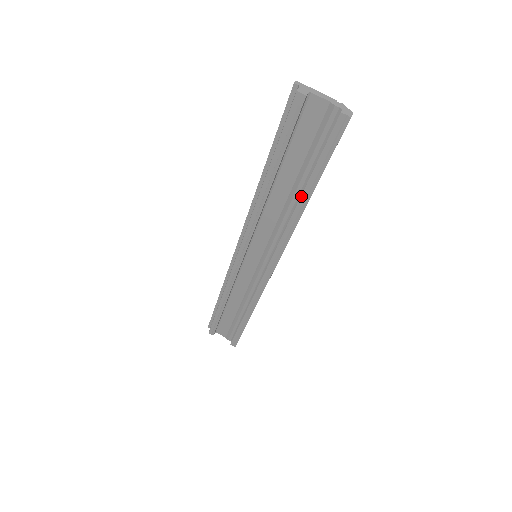
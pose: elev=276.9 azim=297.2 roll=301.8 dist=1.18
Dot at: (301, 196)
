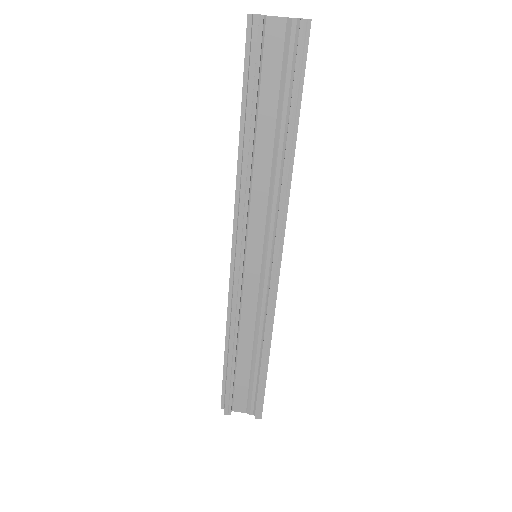
Dot at: (287, 139)
